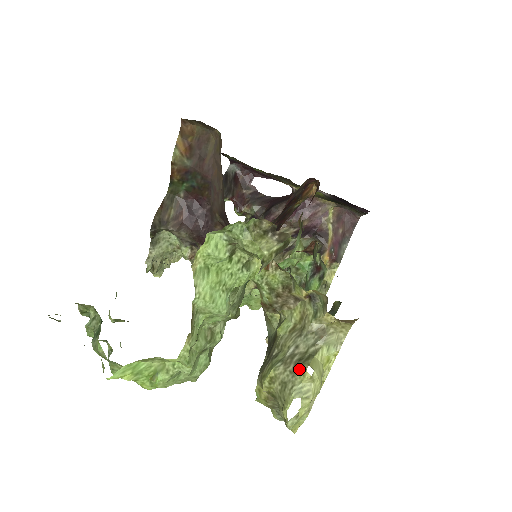
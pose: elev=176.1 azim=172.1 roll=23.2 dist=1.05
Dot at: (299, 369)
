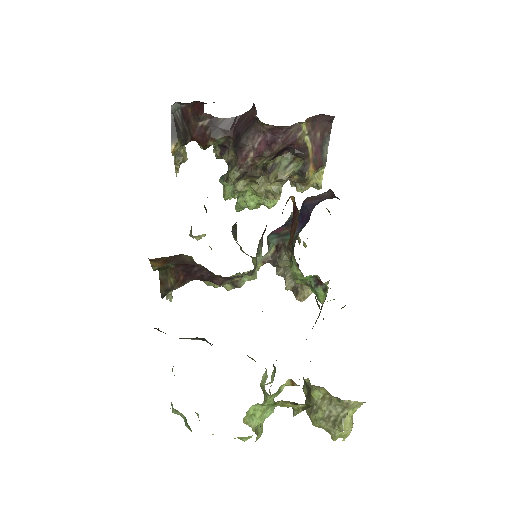
Dot at: (337, 428)
